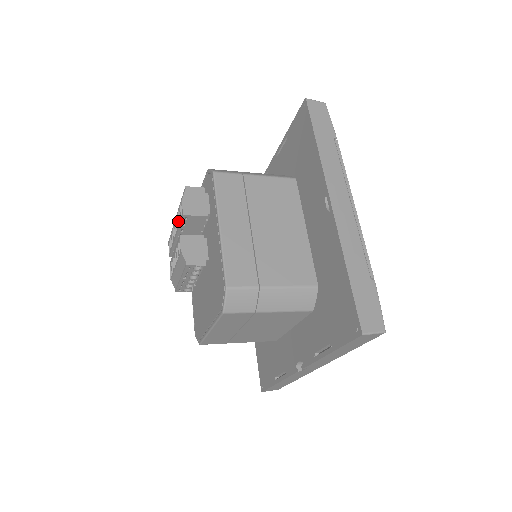
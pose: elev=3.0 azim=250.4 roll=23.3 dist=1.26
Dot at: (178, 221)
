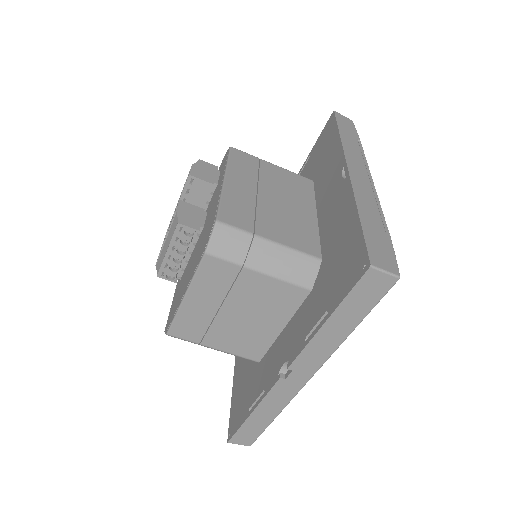
Dot at: occluded
